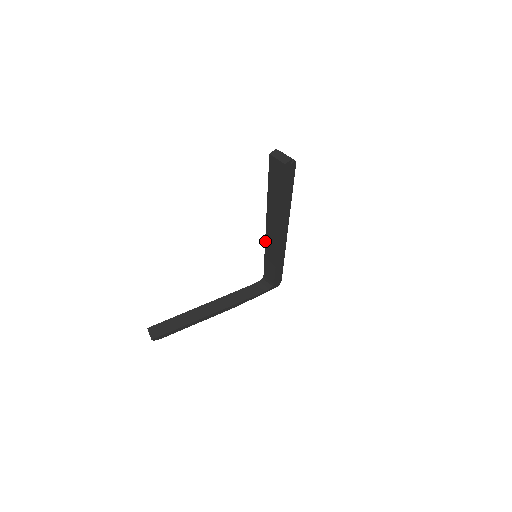
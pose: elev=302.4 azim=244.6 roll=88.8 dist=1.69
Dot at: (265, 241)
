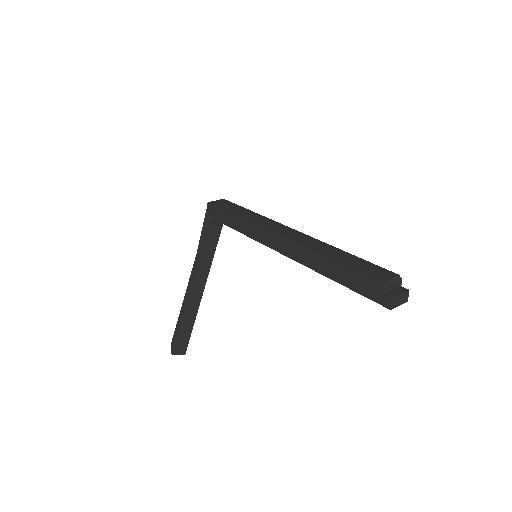
Dot at: (265, 245)
